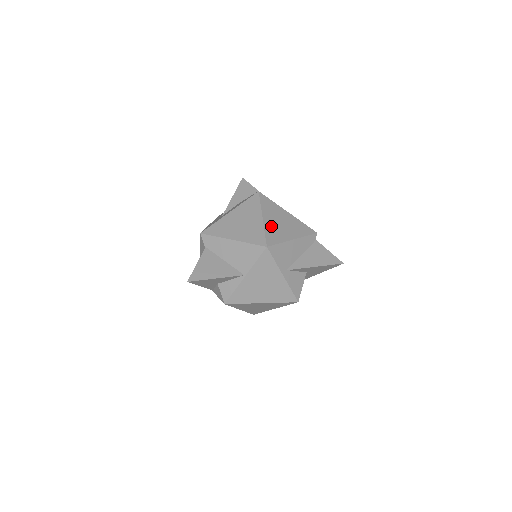
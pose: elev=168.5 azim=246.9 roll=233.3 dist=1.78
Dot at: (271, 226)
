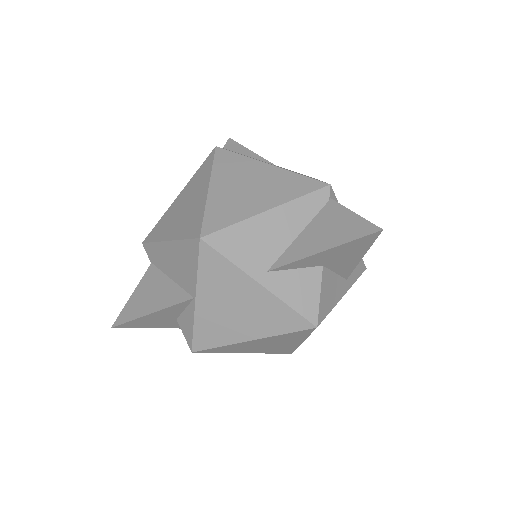
Dot at: (222, 198)
